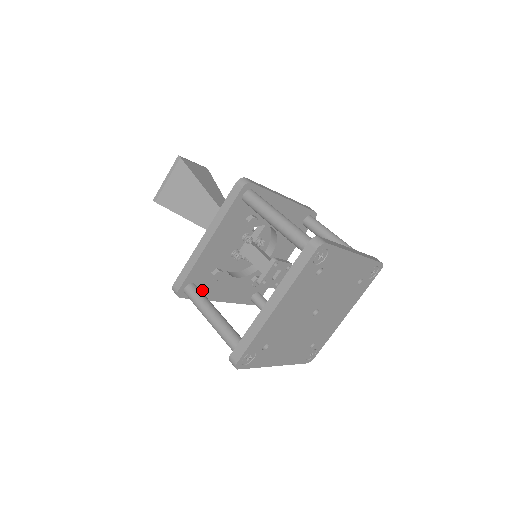
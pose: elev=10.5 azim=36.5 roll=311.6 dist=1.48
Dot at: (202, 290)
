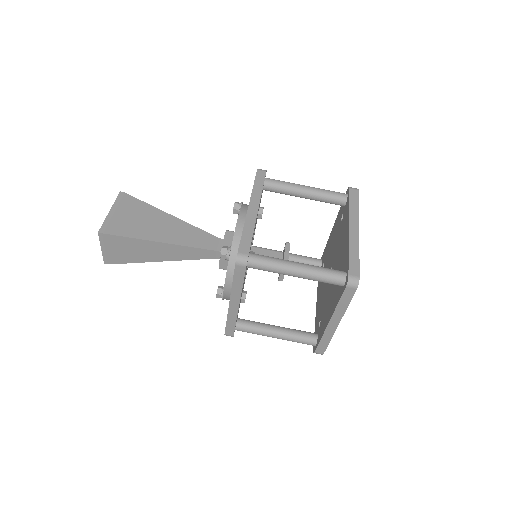
Dot at: (245, 273)
